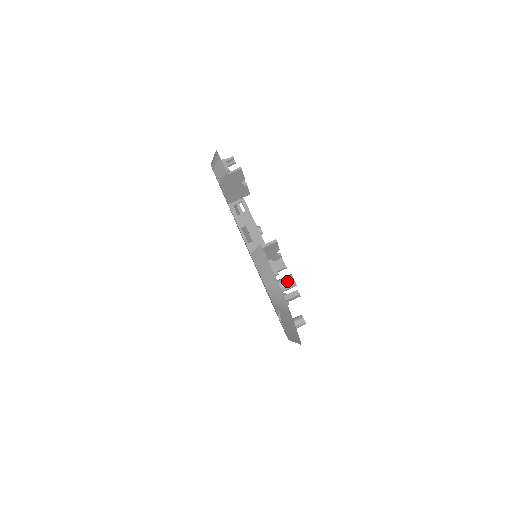
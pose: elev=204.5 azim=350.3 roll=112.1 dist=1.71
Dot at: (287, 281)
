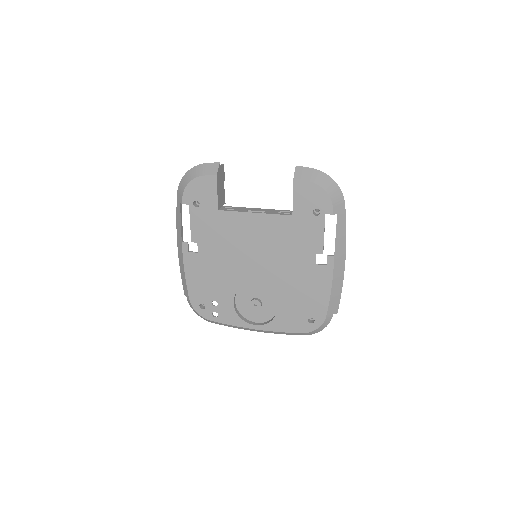
Dot at: occluded
